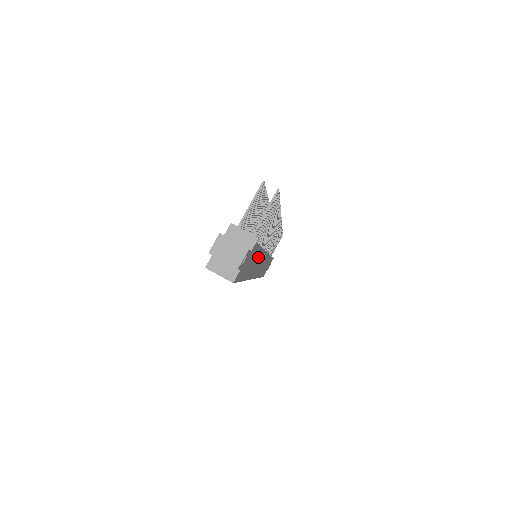
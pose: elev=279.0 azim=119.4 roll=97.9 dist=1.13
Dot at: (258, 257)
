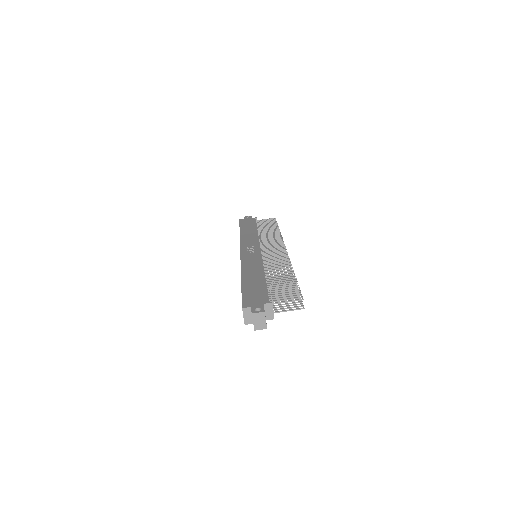
Dot at: occluded
